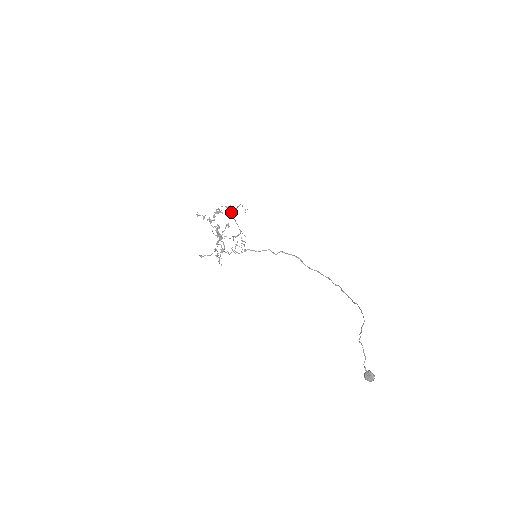
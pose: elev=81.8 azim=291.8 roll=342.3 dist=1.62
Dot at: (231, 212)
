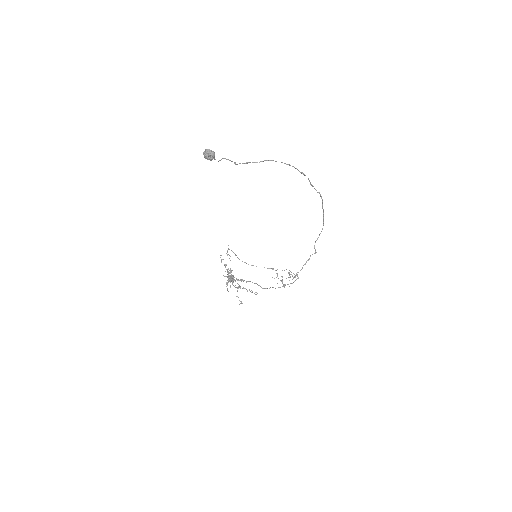
Dot at: (230, 260)
